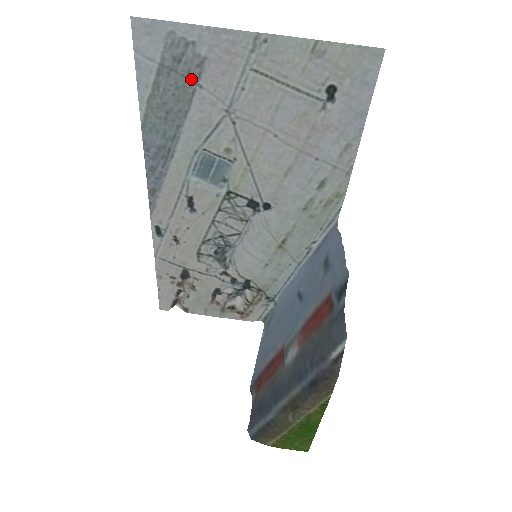
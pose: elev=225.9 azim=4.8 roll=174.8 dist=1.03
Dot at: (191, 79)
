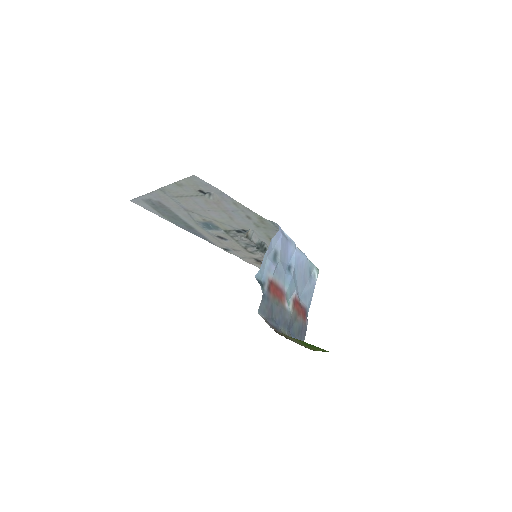
Dot at: (164, 207)
